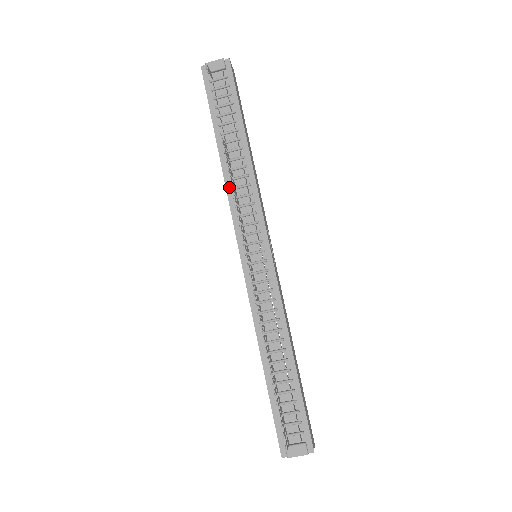
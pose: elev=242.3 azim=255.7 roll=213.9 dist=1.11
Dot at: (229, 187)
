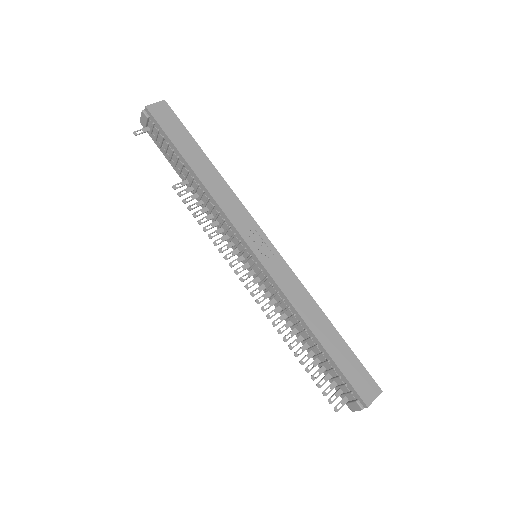
Dot at: (207, 212)
